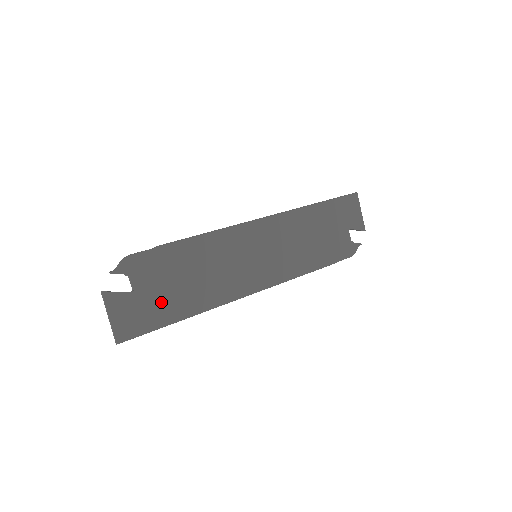
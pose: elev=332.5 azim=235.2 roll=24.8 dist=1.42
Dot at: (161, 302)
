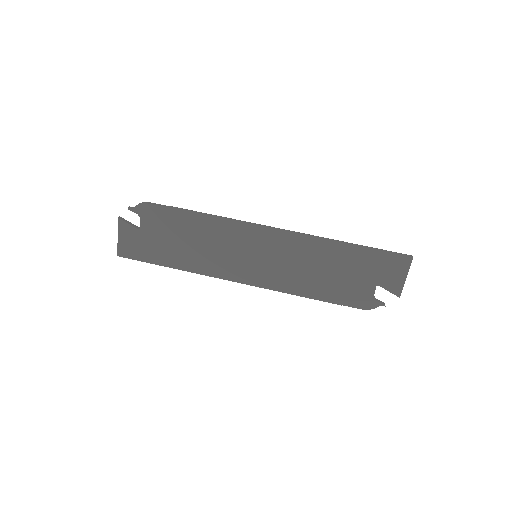
Dot at: (158, 247)
